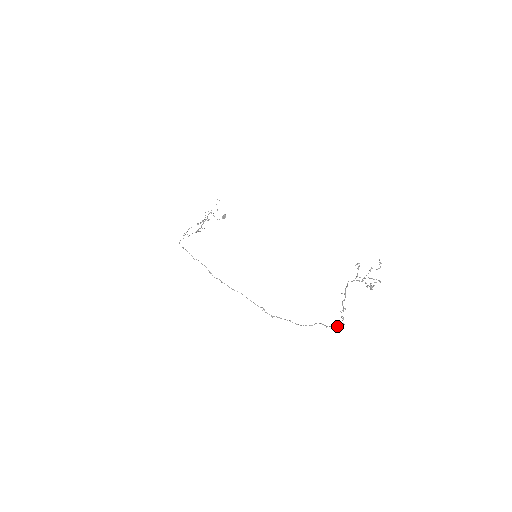
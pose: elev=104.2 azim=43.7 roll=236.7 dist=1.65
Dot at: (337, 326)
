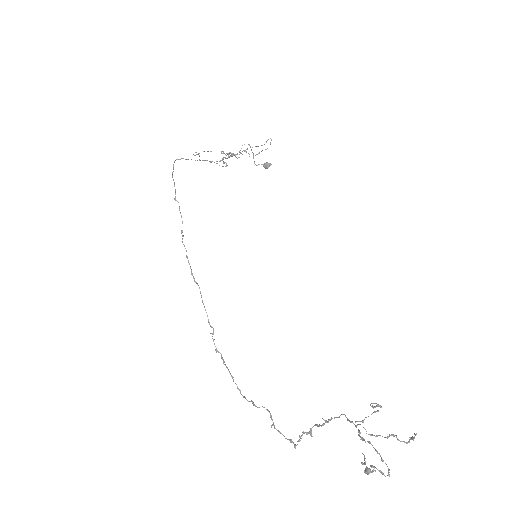
Dot at: (286, 438)
